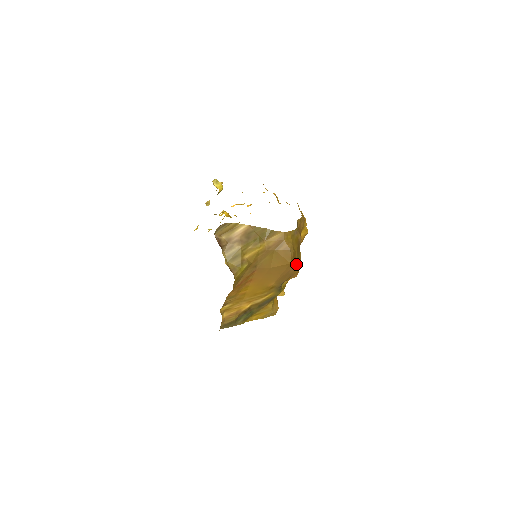
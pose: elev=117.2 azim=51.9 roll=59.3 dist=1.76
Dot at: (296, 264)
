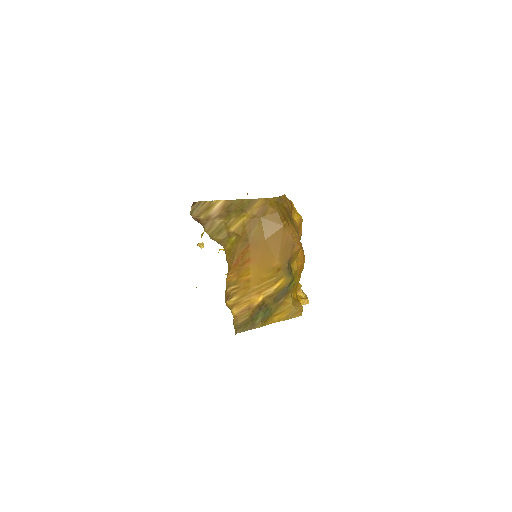
Dot at: (292, 230)
